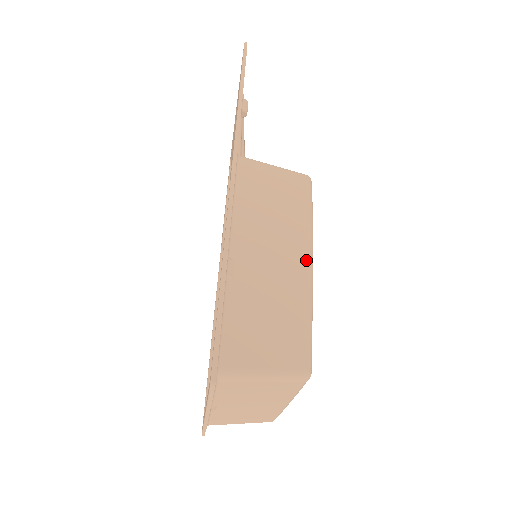
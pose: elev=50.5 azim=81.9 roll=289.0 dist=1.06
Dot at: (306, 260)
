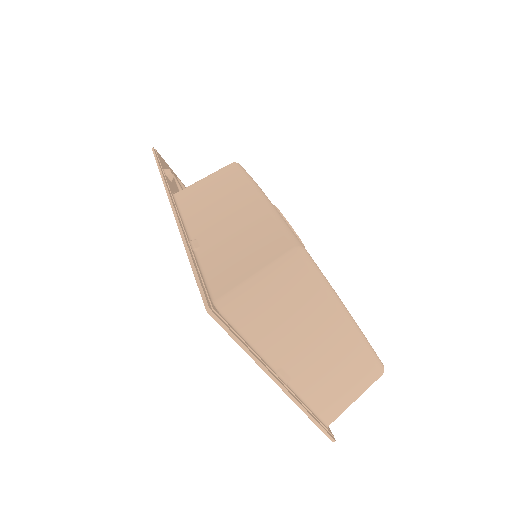
Dot at: (256, 196)
